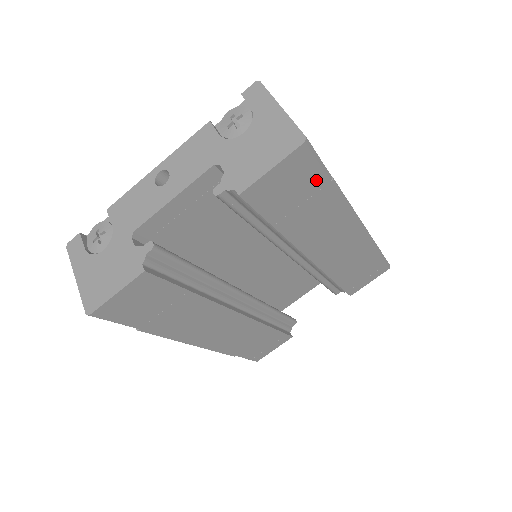
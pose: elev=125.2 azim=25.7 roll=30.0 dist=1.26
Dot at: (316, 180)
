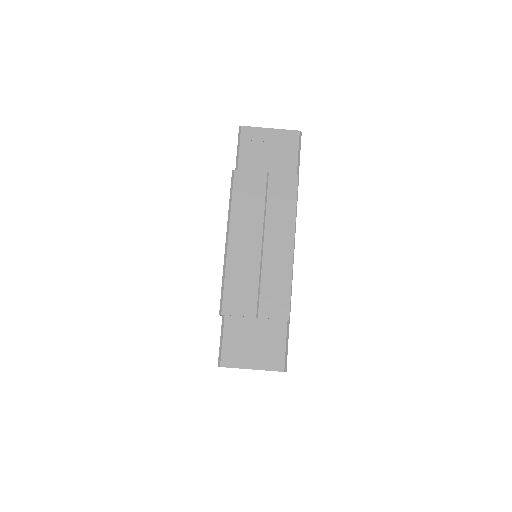
Dot at: occluded
